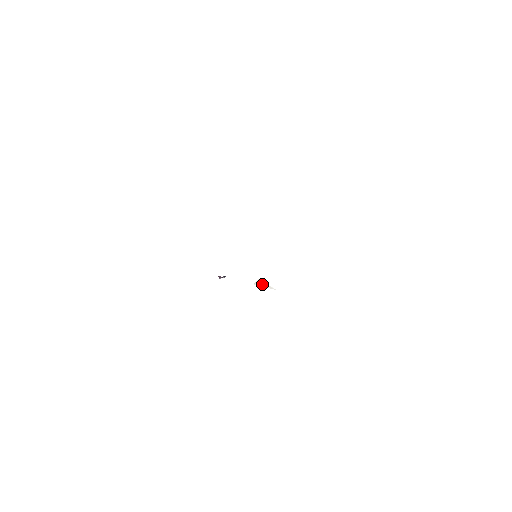
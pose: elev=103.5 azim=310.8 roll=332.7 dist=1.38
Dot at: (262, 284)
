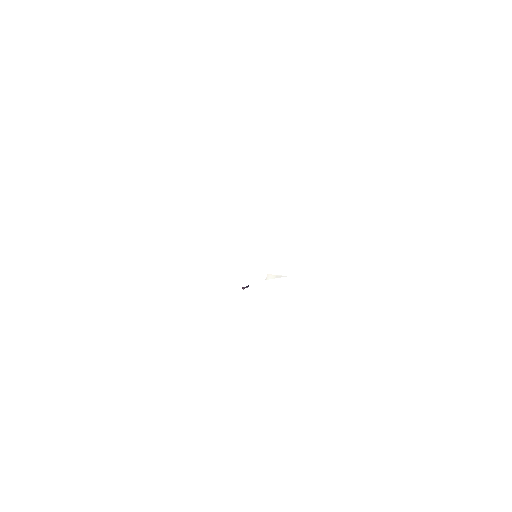
Dot at: (272, 277)
